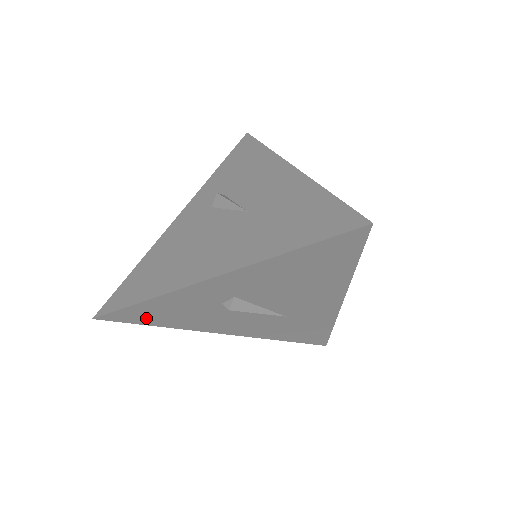
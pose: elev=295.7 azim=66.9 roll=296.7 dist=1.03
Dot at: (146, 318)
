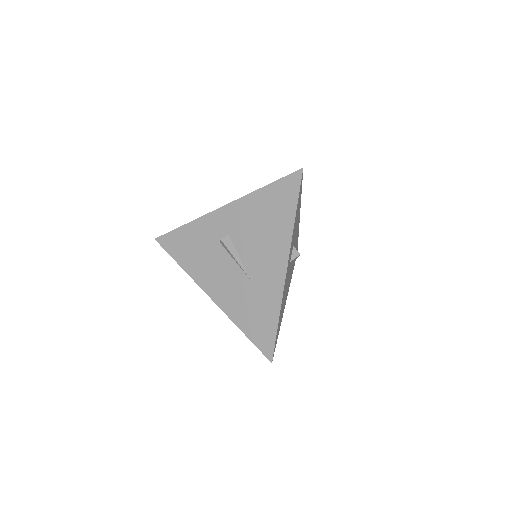
Dot at: (178, 249)
